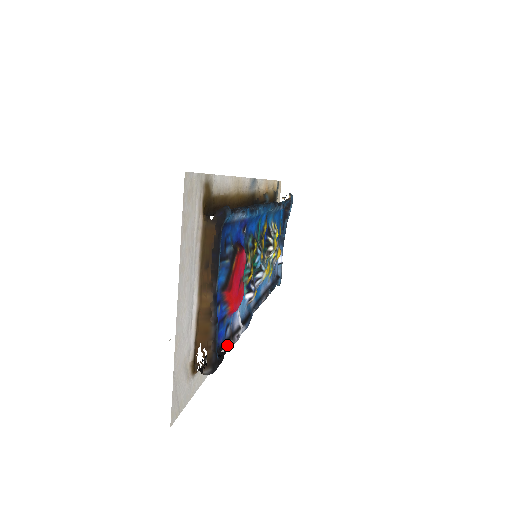
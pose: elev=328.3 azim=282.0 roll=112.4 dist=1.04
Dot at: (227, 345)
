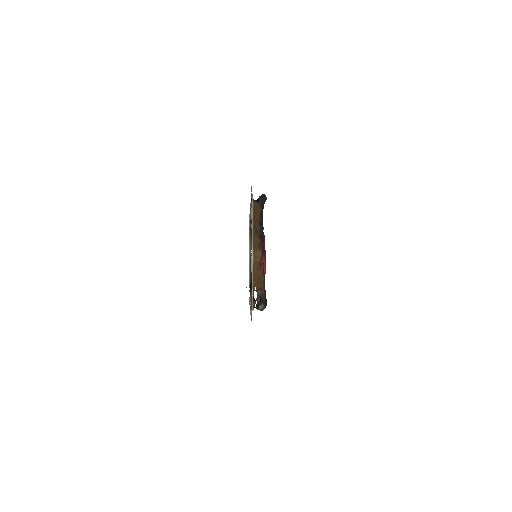
Dot at: occluded
